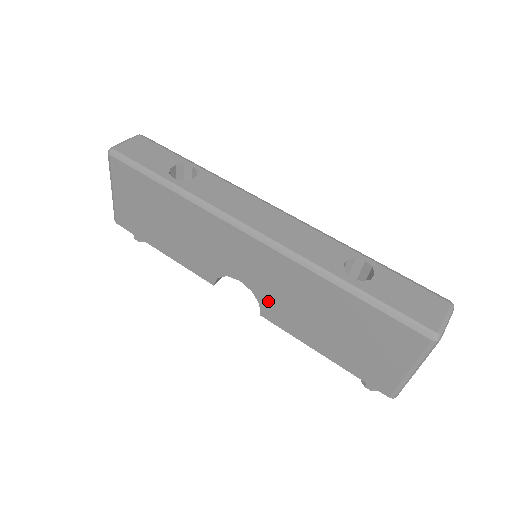
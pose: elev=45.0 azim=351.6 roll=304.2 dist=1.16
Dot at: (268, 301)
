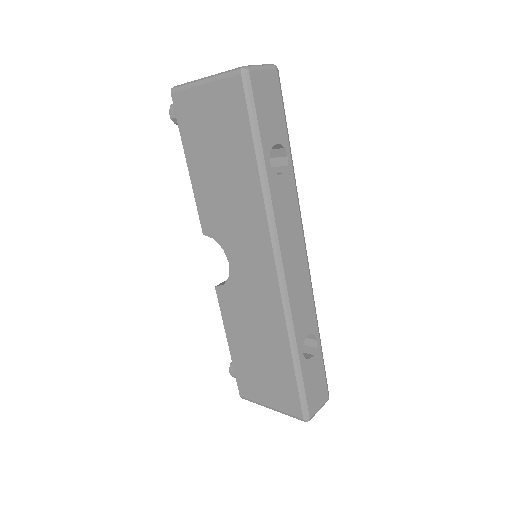
Dot at: (233, 293)
